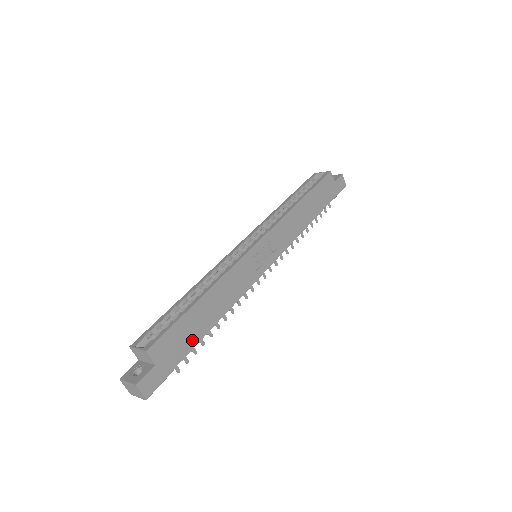
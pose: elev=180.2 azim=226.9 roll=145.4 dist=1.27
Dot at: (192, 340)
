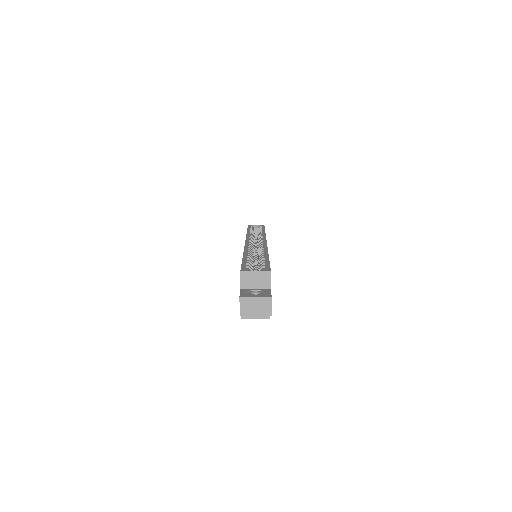
Dot at: occluded
